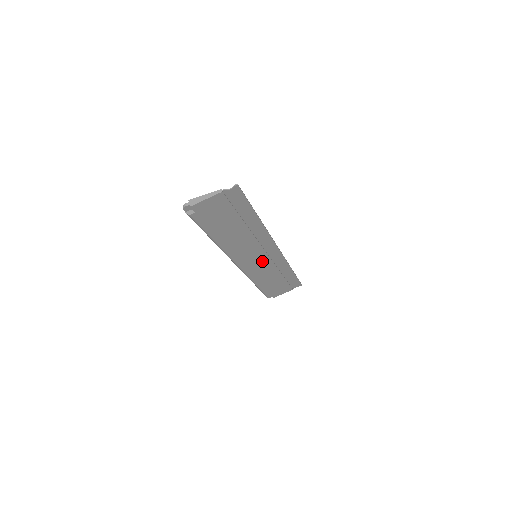
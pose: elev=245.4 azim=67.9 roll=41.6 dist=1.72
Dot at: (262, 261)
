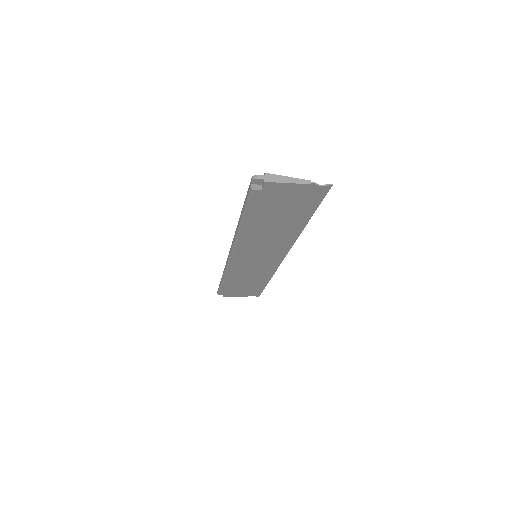
Dot at: (256, 263)
